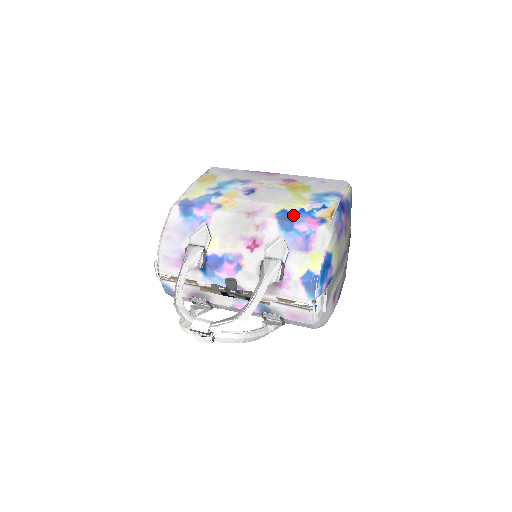
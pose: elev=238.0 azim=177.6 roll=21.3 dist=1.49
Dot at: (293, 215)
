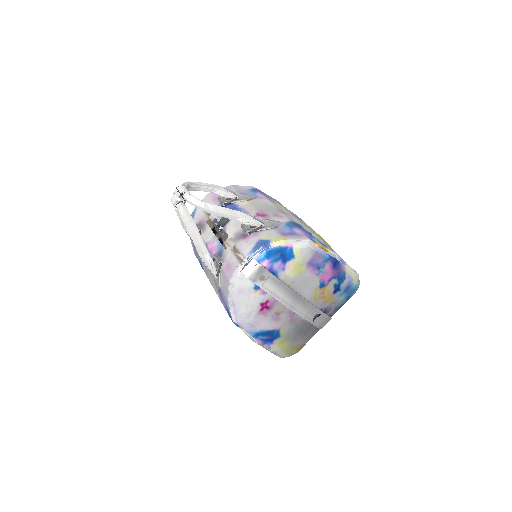
Dot at: (302, 228)
